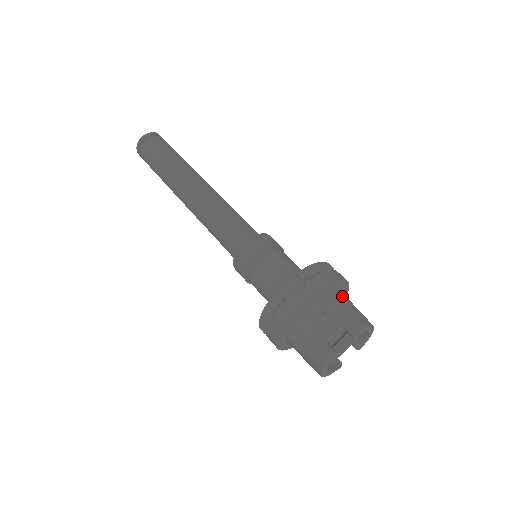
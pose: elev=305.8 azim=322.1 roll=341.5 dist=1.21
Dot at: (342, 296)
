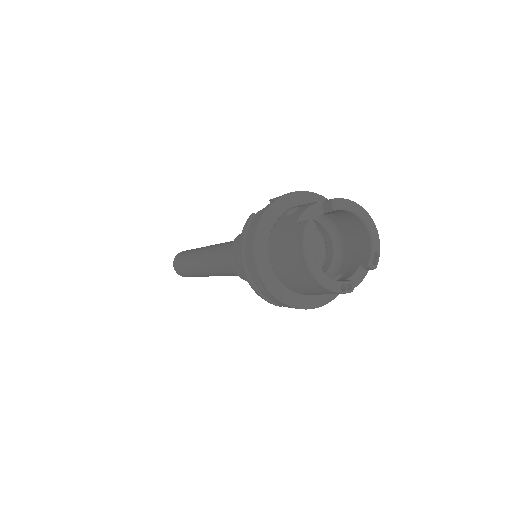
Dot at: occluded
